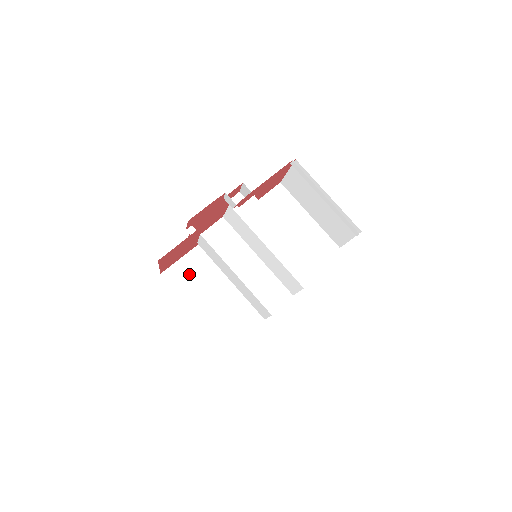
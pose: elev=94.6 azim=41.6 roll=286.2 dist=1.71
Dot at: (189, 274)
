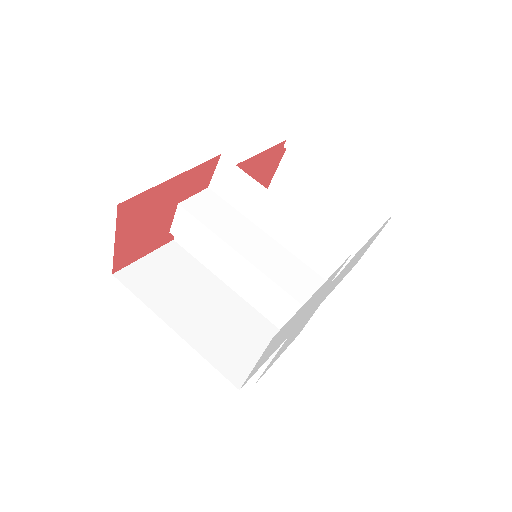
Dot at: (159, 277)
